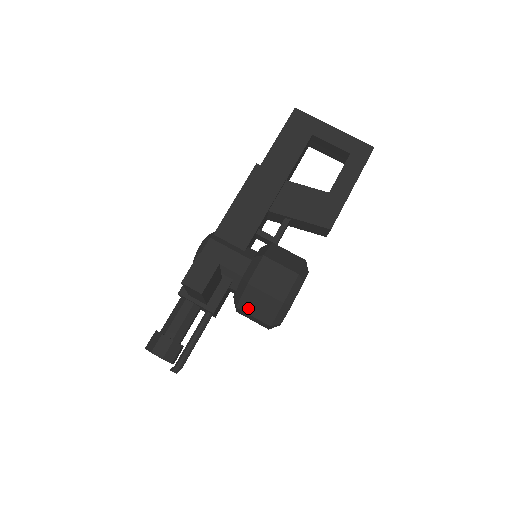
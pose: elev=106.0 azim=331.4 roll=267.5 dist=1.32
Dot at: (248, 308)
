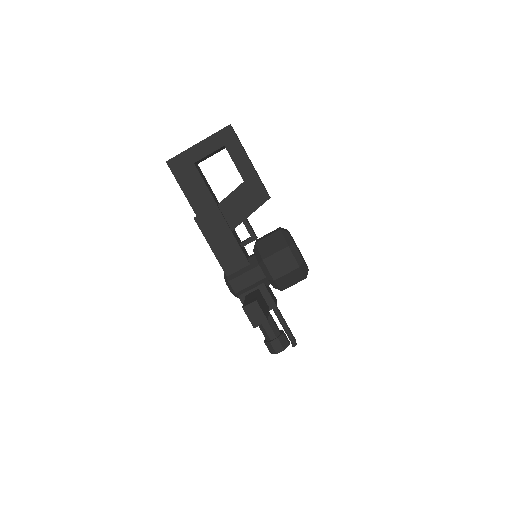
Dot at: (287, 286)
